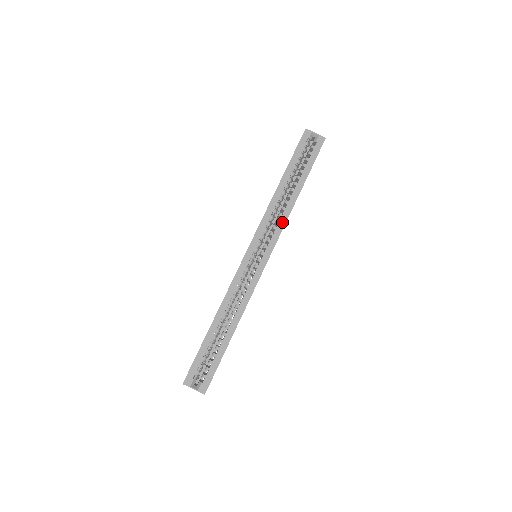
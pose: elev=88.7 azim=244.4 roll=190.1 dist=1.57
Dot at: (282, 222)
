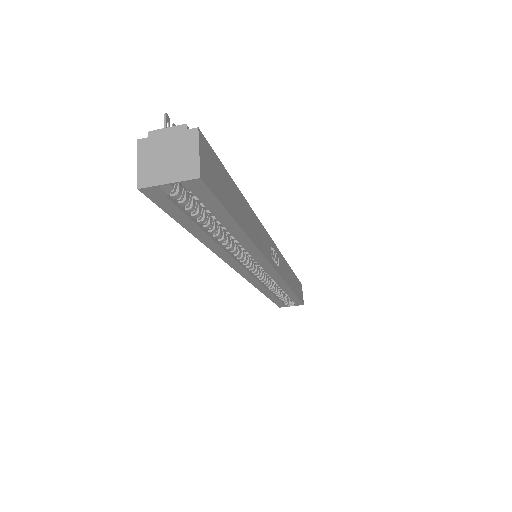
Dot at: (256, 256)
